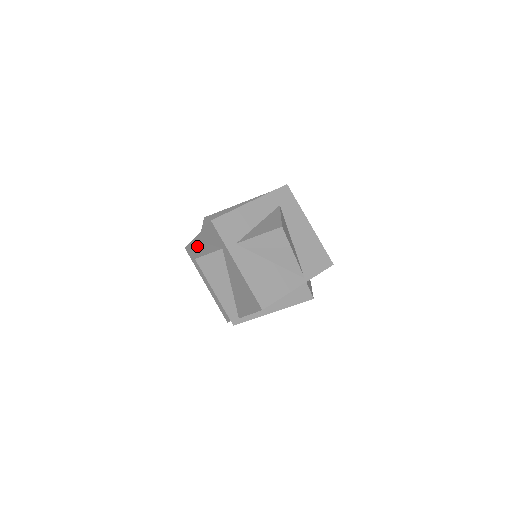
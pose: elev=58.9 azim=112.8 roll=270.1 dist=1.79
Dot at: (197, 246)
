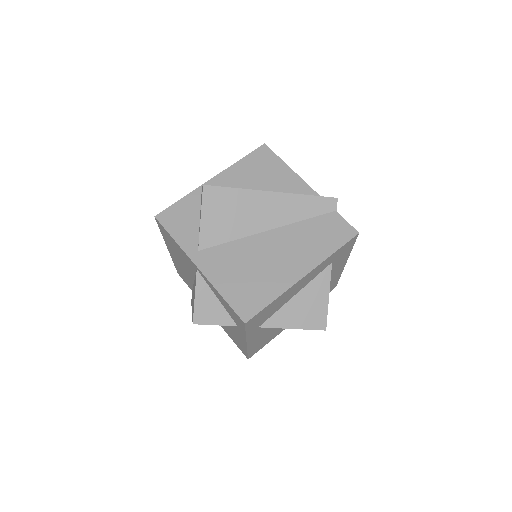
Dot at: (187, 259)
